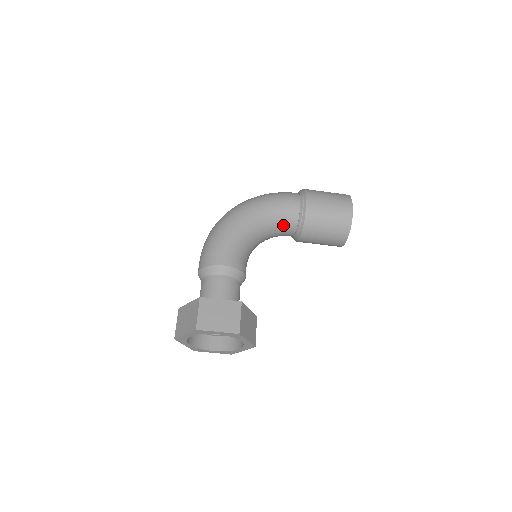
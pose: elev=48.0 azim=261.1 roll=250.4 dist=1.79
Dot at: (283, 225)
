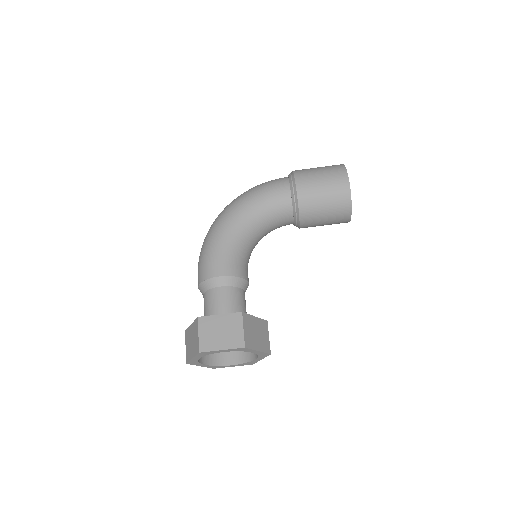
Dot at: (278, 216)
